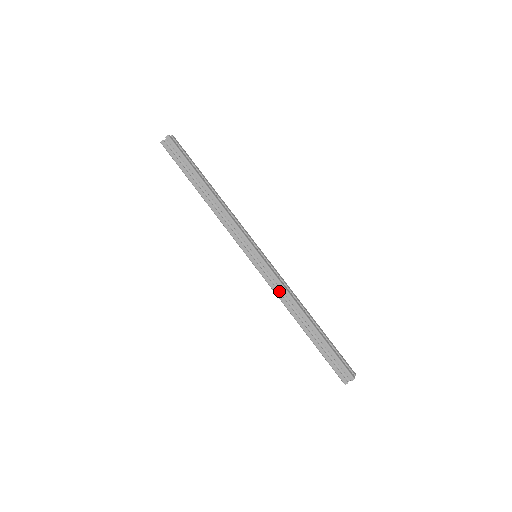
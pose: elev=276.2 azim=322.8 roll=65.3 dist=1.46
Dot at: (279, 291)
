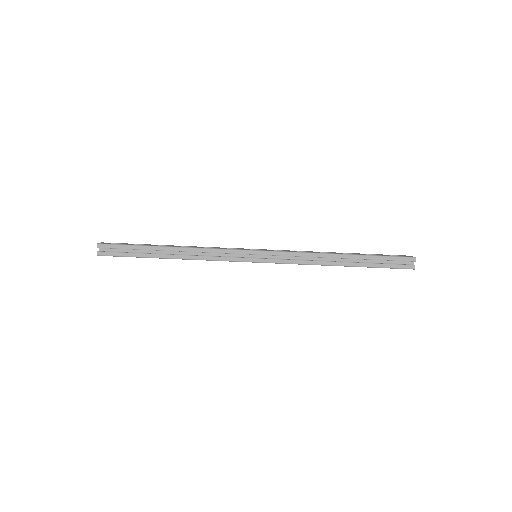
Dot at: (299, 260)
